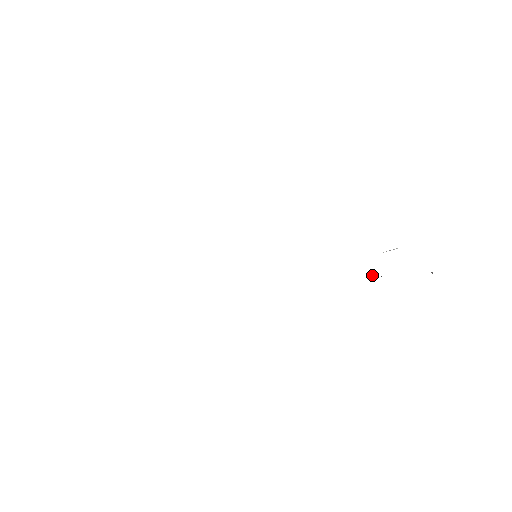
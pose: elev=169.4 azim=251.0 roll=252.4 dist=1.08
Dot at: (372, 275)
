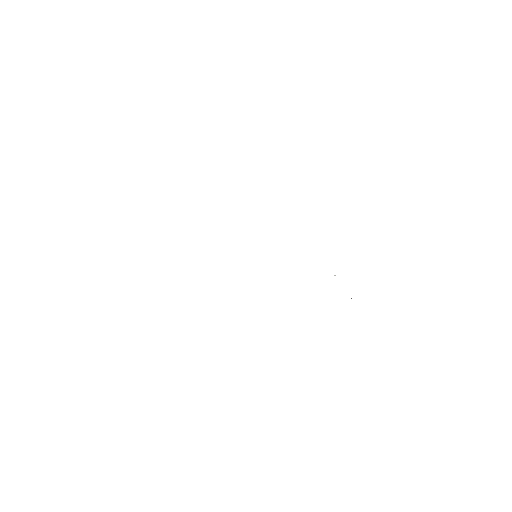
Dot at: occluded
